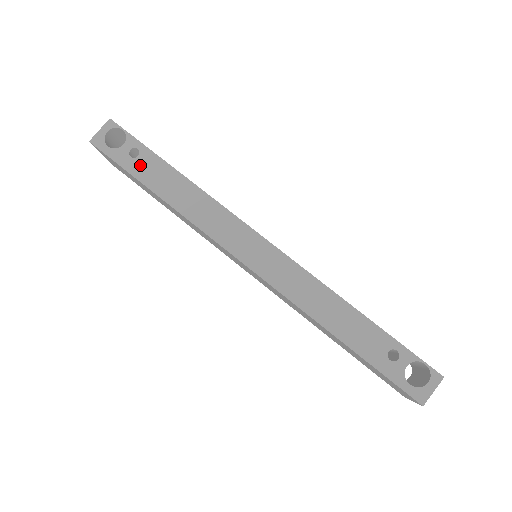
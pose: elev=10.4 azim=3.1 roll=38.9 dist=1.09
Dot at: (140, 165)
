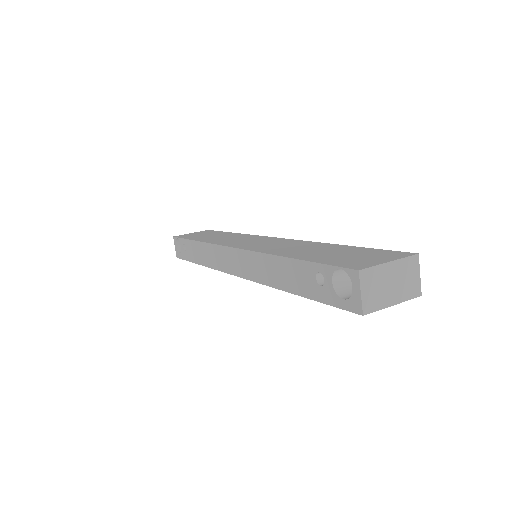
Dot at: (188, 252)
